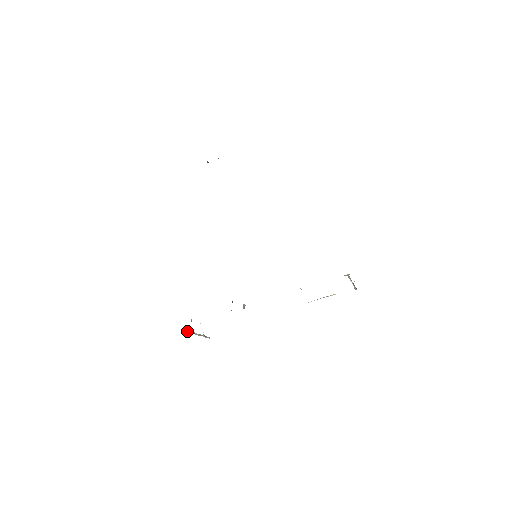
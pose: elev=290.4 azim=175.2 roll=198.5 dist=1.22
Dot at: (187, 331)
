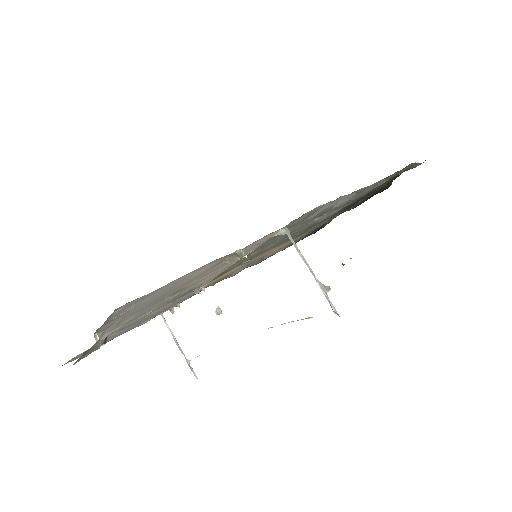
Dot at: (165, 322)
